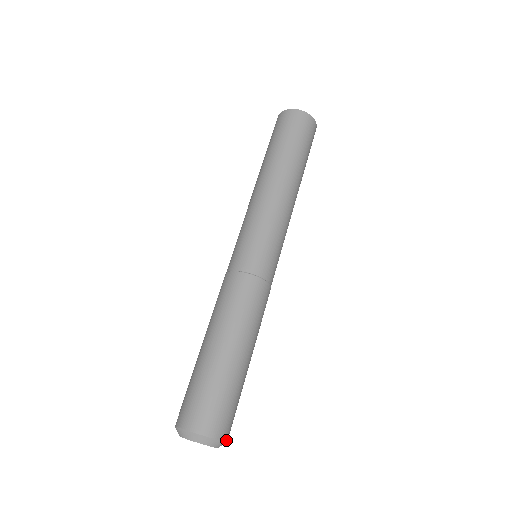
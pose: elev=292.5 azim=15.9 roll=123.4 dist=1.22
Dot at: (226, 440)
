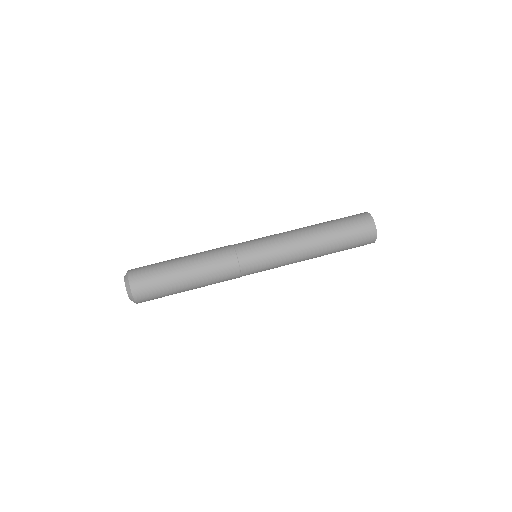
Dot at: occluded
